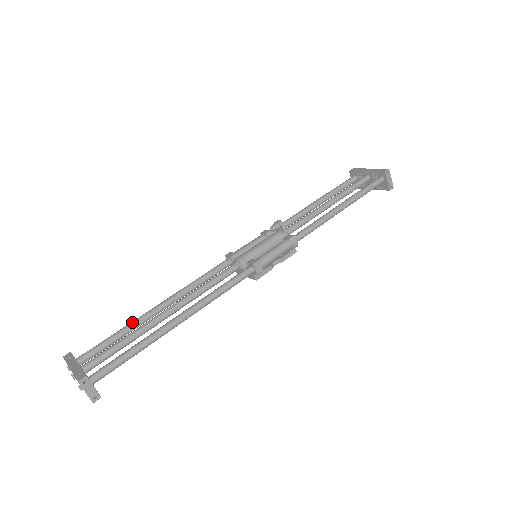
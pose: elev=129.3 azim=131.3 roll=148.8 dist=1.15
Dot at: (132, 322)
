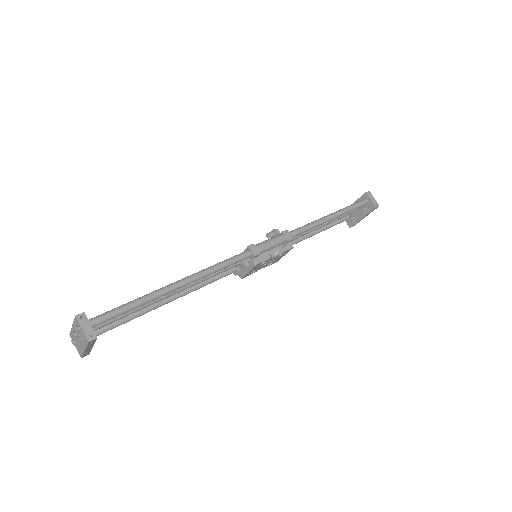
Dot at: occluded
